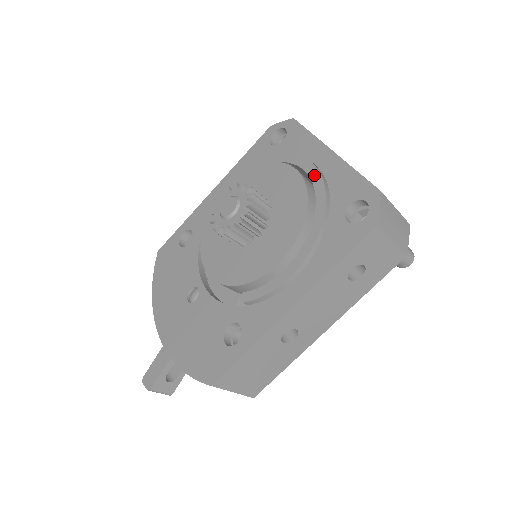
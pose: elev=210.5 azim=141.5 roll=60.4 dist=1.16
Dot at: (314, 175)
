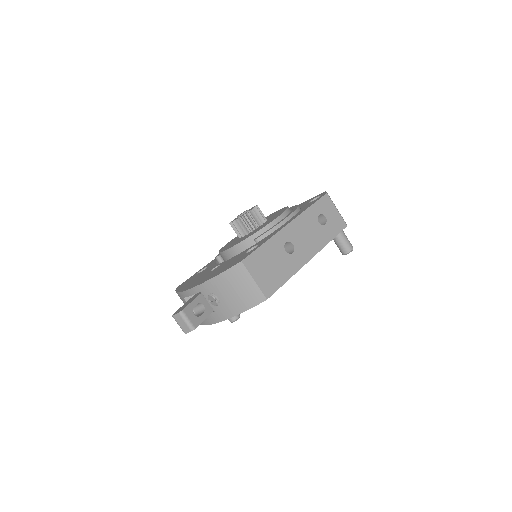
Dot at: occluded
